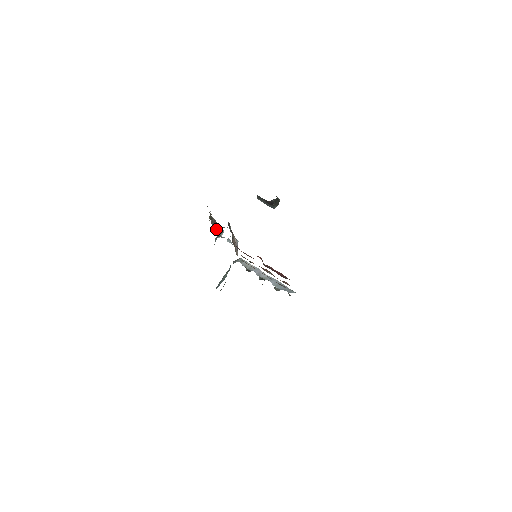
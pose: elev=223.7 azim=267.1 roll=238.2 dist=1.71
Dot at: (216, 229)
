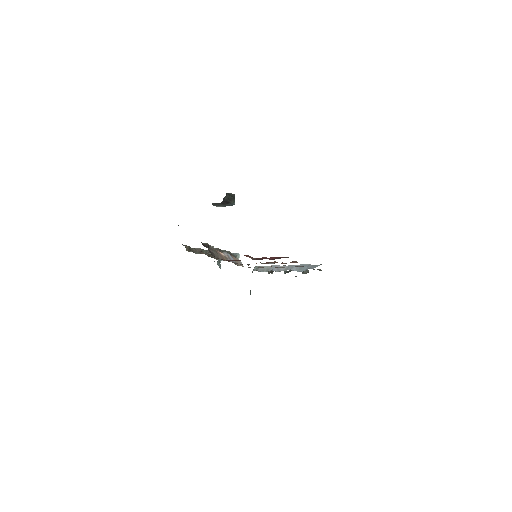
Dot at: (208, 256)
